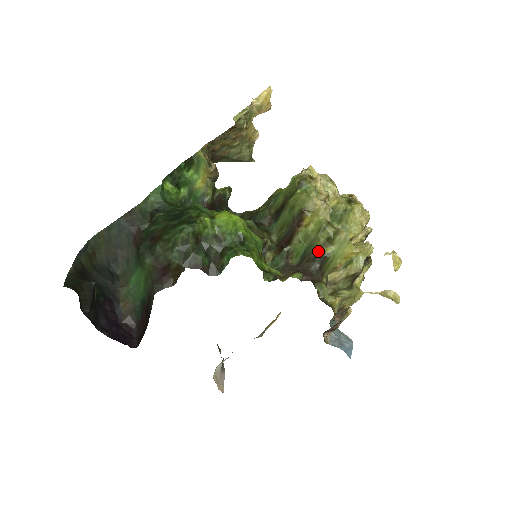
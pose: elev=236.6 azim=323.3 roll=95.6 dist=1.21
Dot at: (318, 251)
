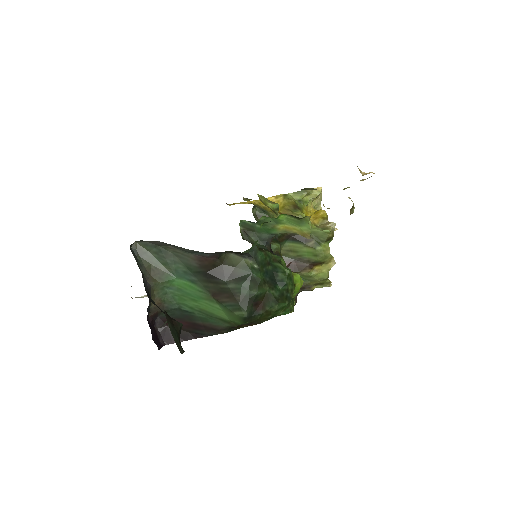
Dot at: (309, 286)
